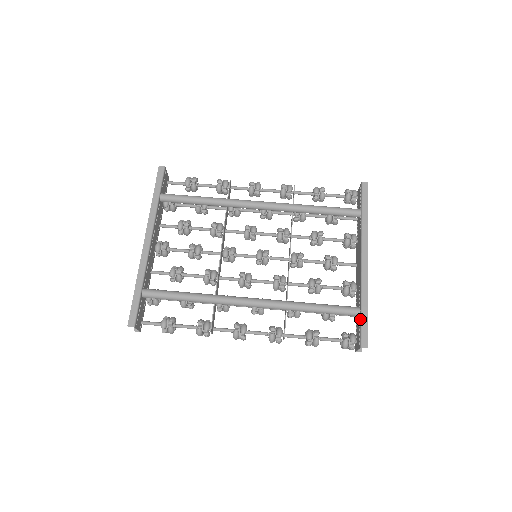
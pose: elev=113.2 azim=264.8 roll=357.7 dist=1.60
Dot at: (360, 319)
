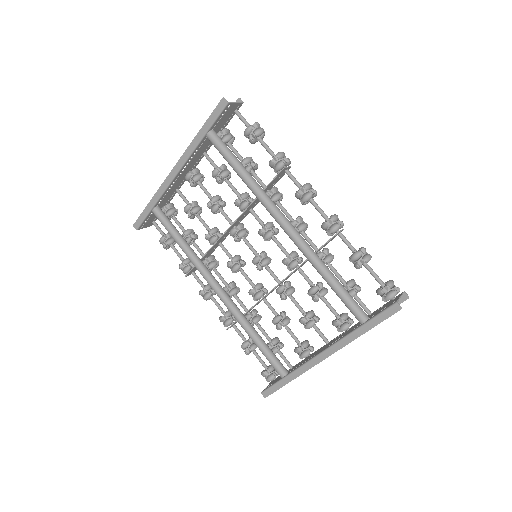
Dot at: (278, 380)
